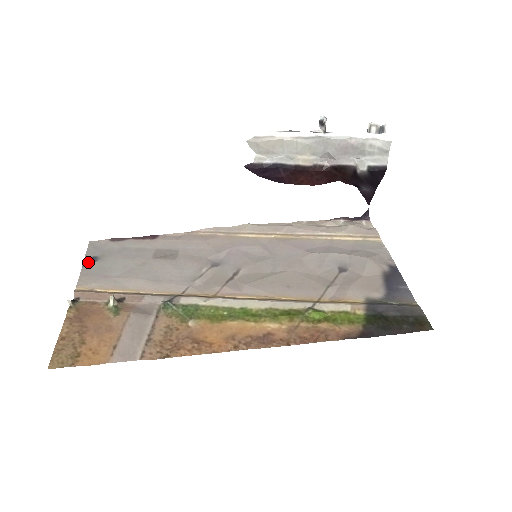
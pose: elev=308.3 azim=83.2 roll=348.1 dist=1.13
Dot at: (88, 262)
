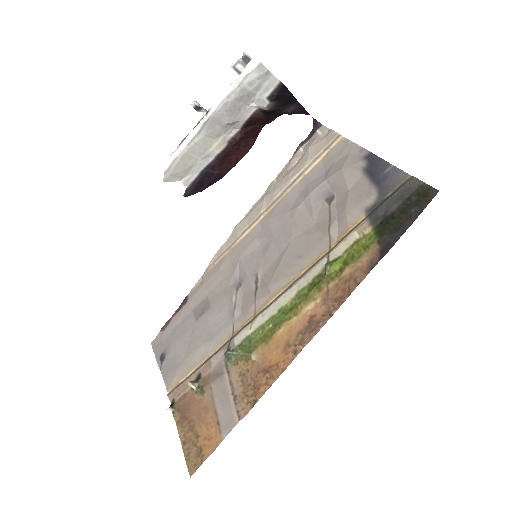
Dot at: (161, 363)
